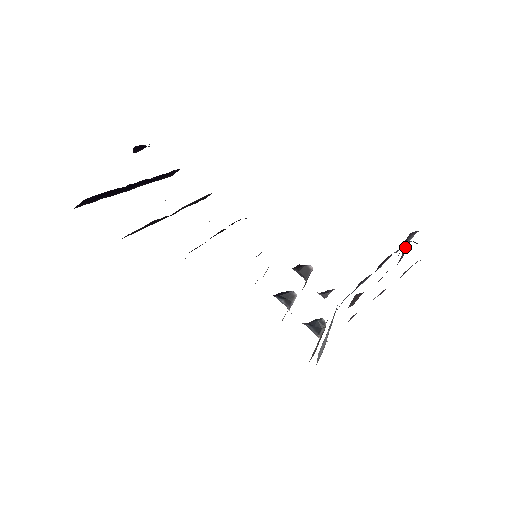
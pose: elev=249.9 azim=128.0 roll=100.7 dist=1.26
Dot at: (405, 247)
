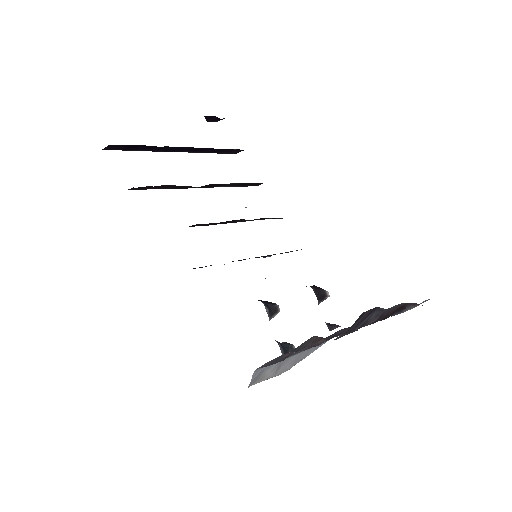
Dot at: (379, 312)
